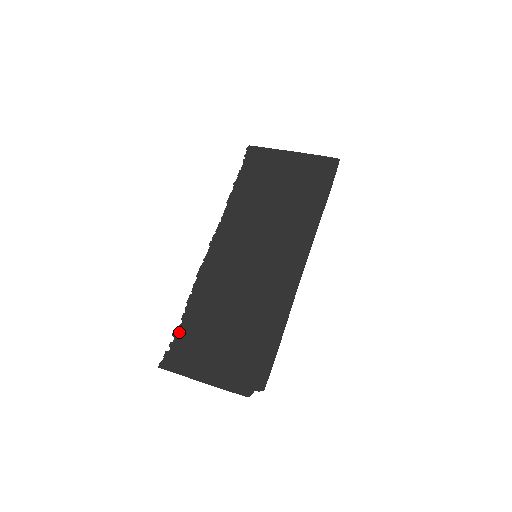
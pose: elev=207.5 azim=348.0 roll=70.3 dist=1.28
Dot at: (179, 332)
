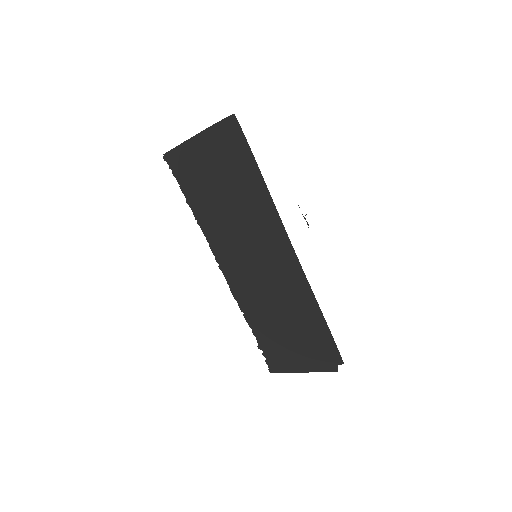
Dot at: (261, 345)
